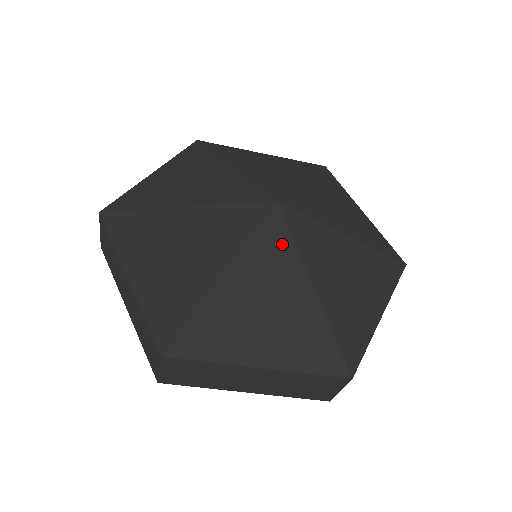
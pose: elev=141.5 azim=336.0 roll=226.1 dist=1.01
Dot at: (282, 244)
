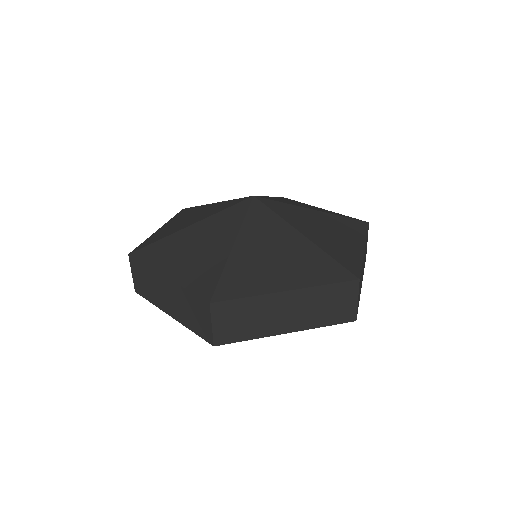
Dot at: (268, 217)
